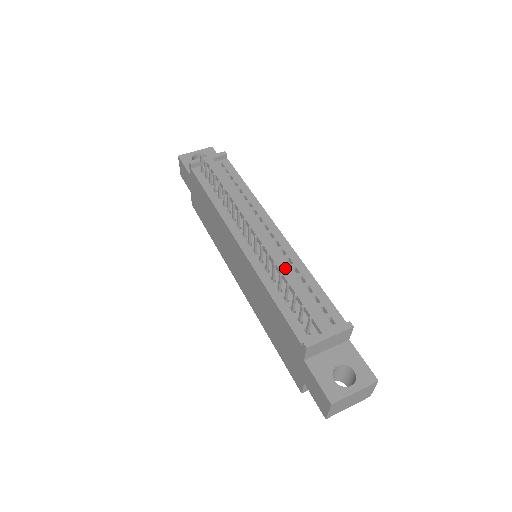
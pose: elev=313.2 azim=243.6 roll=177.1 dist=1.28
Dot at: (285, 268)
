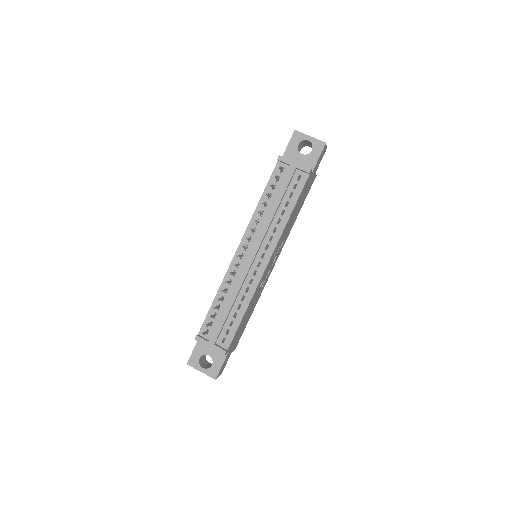
Dot at: (235, 293)
